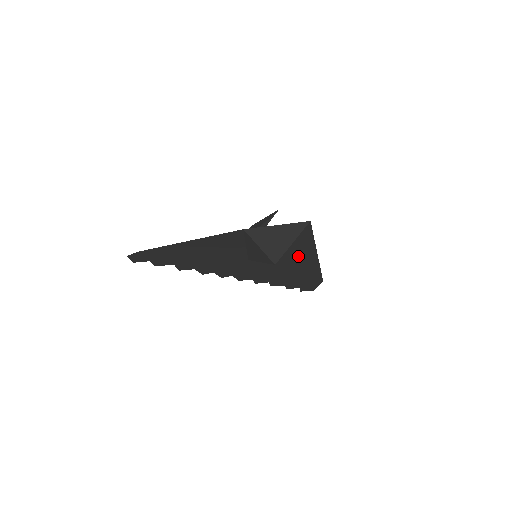
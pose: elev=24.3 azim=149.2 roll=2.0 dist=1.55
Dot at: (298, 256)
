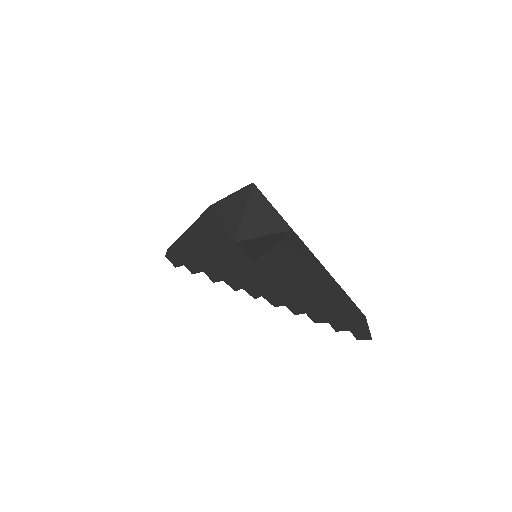
Dot at: (294, 255)
